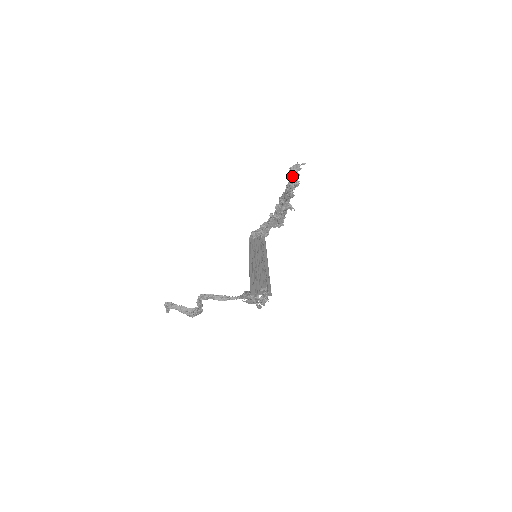
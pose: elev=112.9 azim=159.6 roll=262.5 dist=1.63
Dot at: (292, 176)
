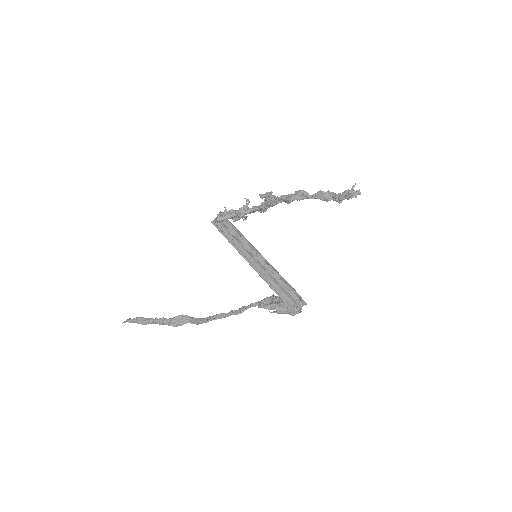
Dot at: occluded
